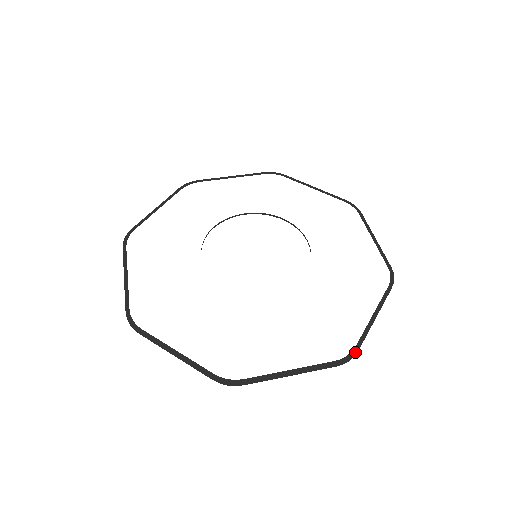
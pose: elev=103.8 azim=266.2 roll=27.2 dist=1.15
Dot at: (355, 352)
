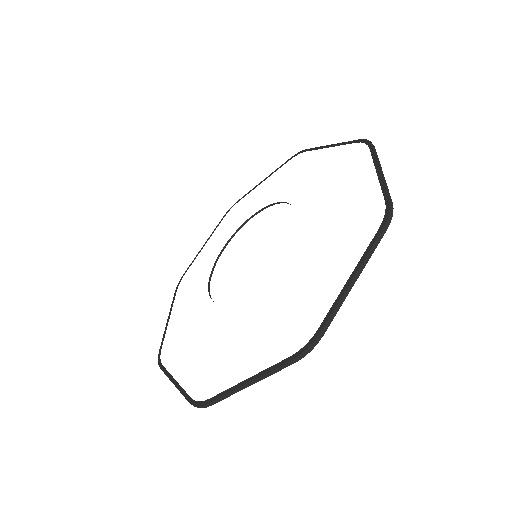
Dot at: (388, 205)
